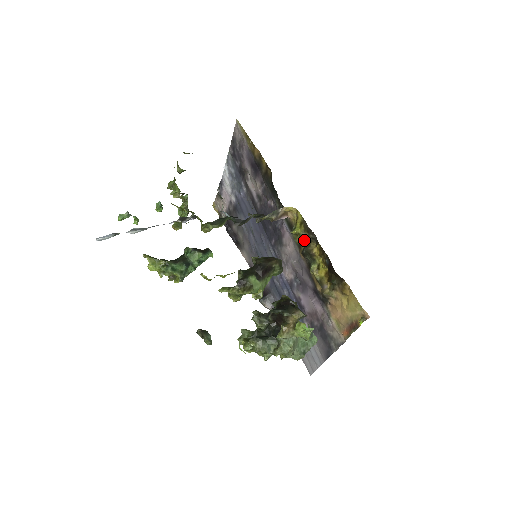
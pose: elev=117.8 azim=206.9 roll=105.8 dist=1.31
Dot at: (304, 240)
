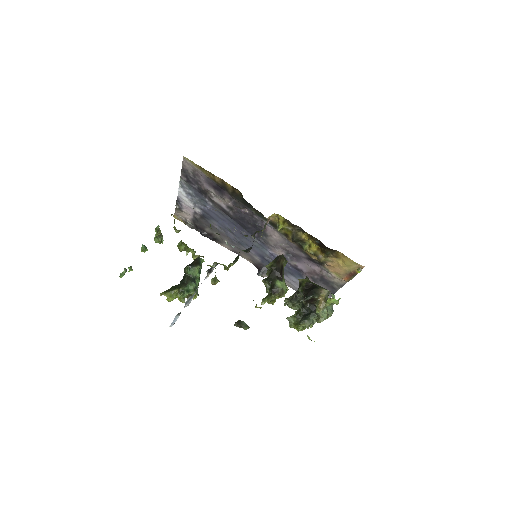
Dot at: (290, 232)
